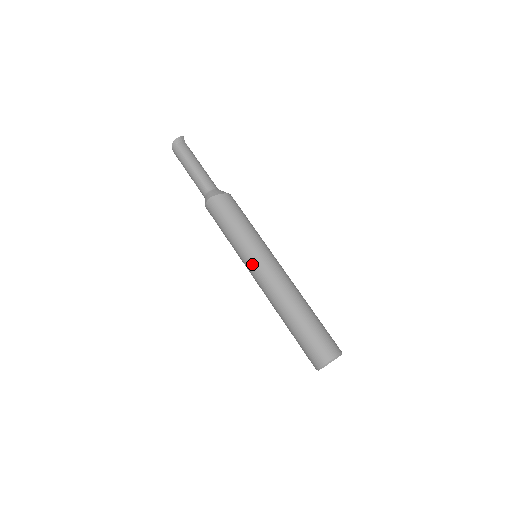
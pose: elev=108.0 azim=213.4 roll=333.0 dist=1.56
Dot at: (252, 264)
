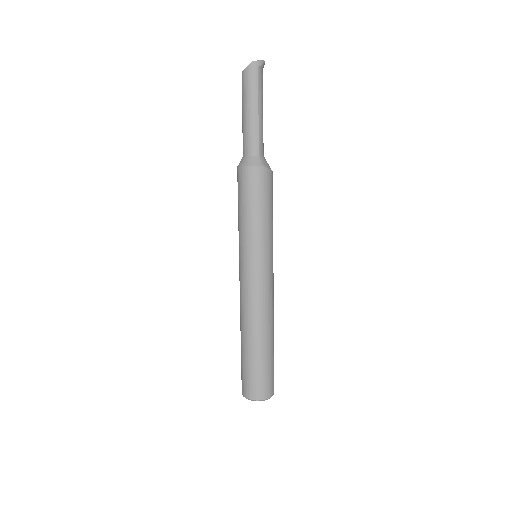
Dot at: (258, 268)
